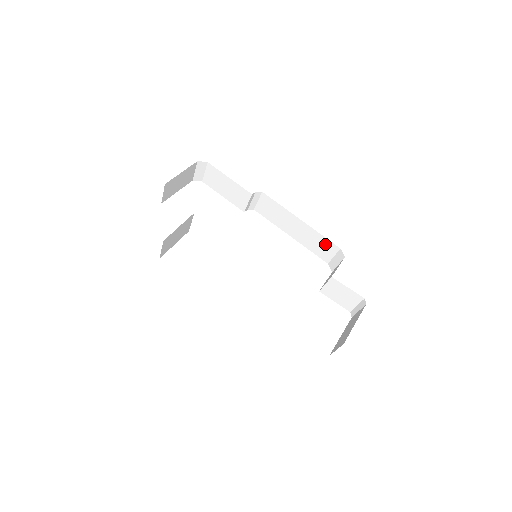
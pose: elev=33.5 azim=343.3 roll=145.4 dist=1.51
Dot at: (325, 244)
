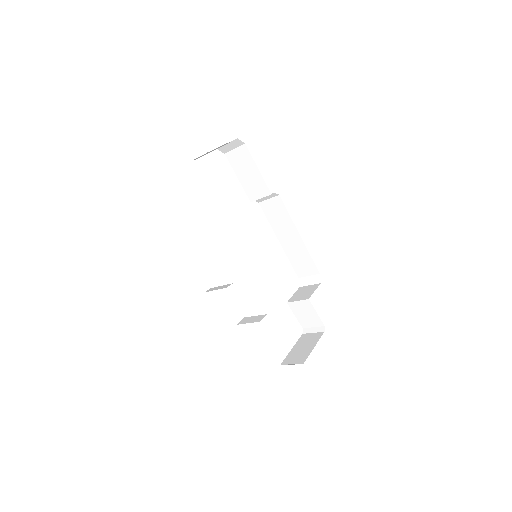
Dot at: (308, 264)
